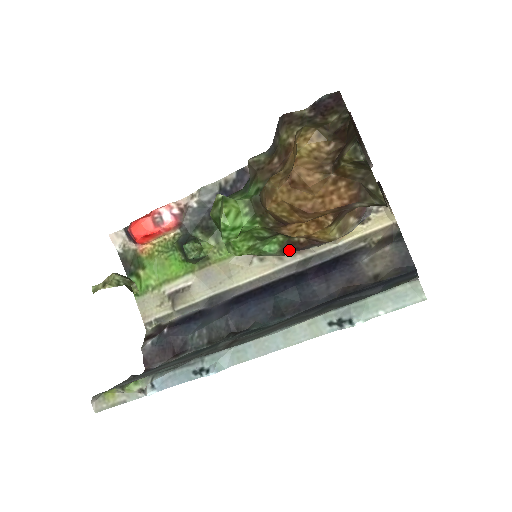
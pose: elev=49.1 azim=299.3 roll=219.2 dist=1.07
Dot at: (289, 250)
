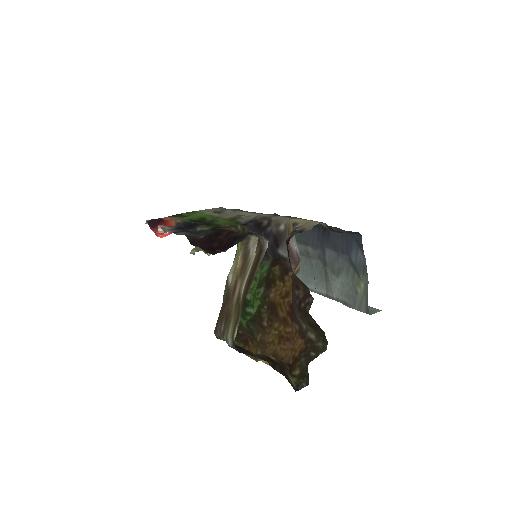
Dot at: (273, 261)
